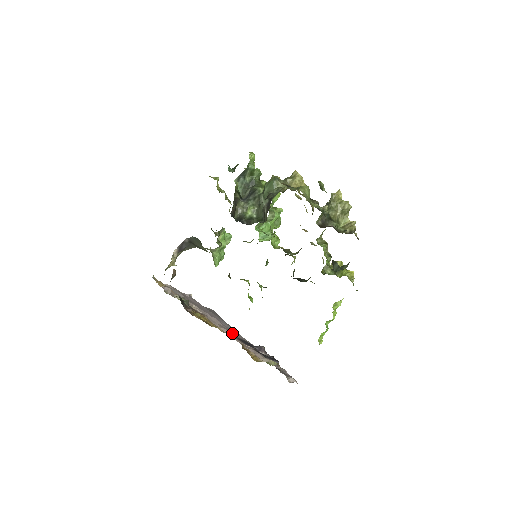
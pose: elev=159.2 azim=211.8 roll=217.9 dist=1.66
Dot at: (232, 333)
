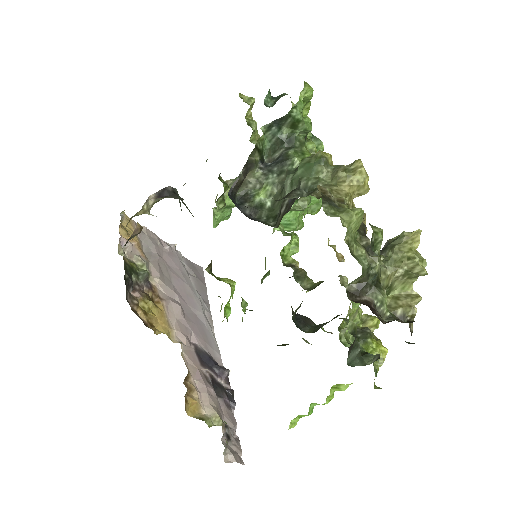
Dot at: (193, 337)
